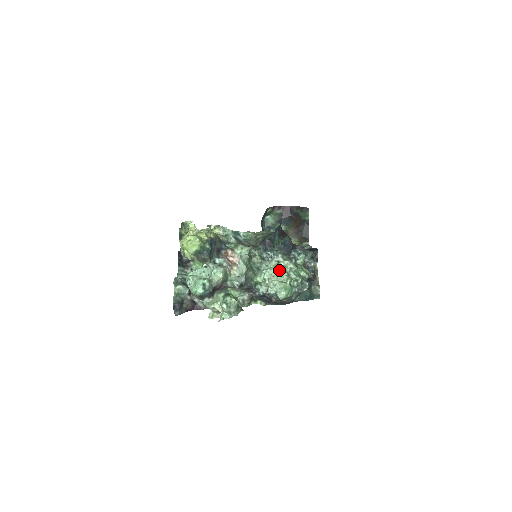
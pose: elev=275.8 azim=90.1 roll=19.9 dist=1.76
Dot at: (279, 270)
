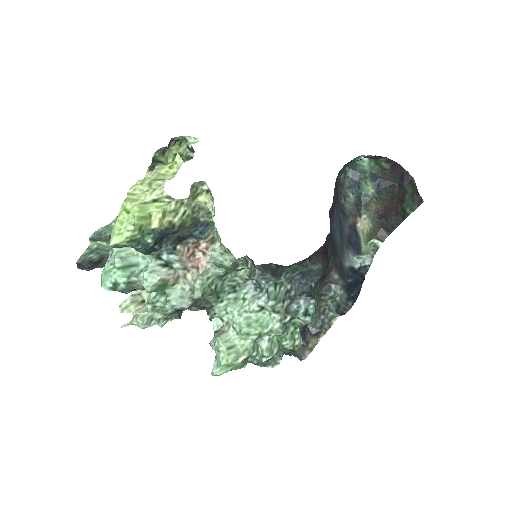
Dot at: (247, 328)
